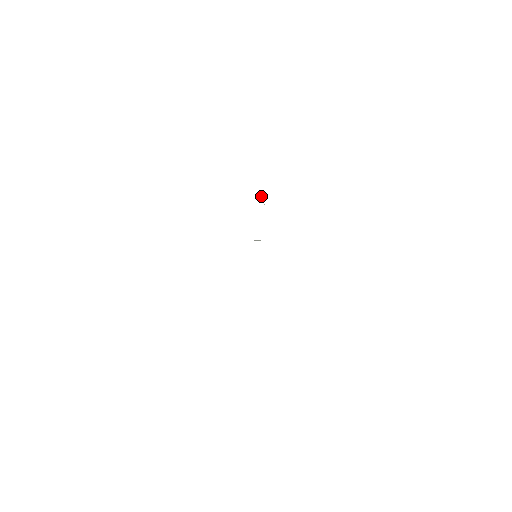
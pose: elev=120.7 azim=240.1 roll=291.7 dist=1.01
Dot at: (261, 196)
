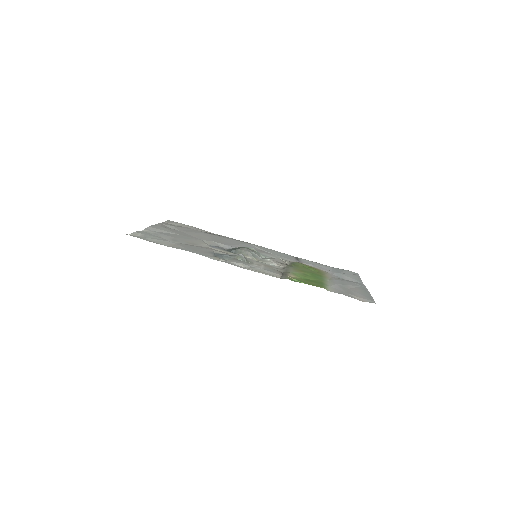
Dot at: (246, 262)
